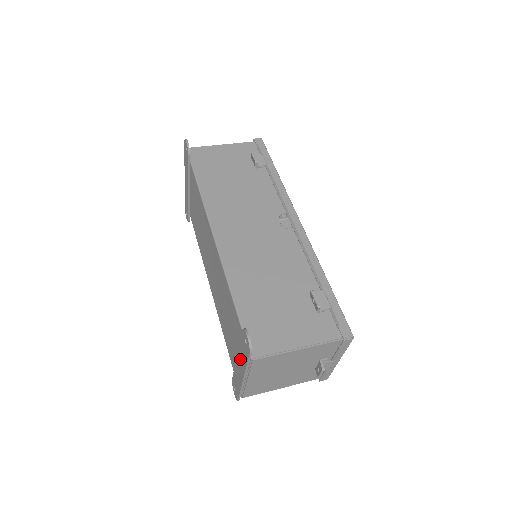
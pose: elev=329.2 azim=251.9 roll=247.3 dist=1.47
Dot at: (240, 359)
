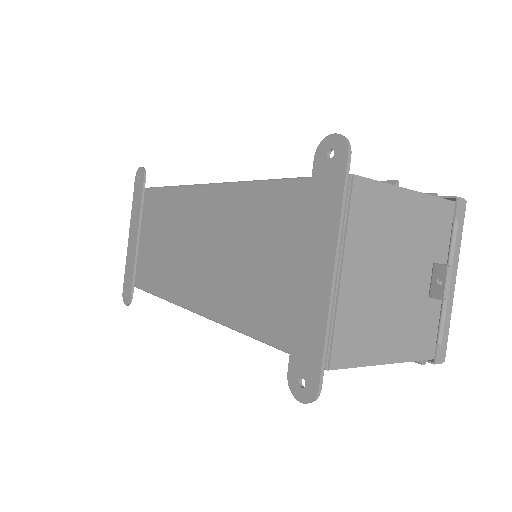
Dot at: (315, 238)
